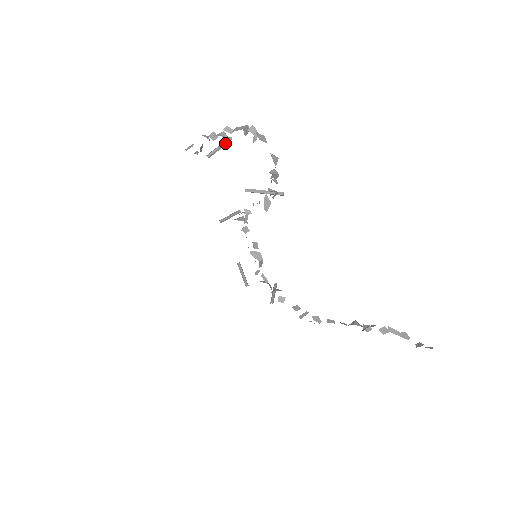
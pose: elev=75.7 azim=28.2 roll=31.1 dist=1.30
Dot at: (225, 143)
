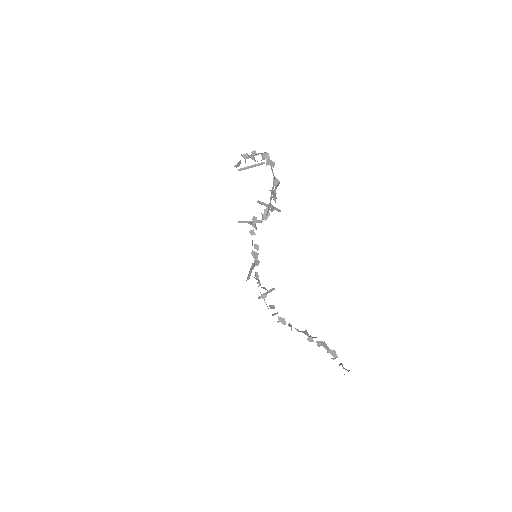
Dot at: (257, 164)
